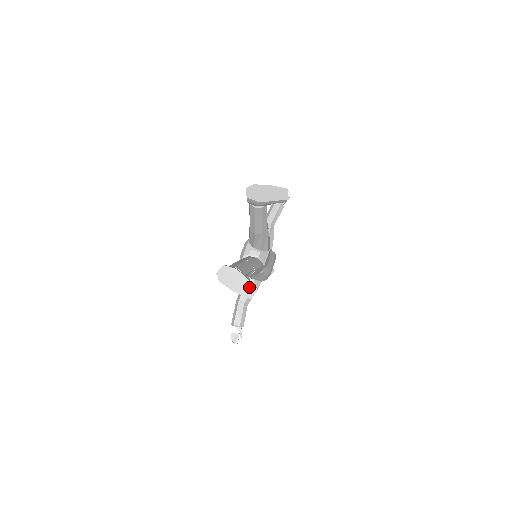
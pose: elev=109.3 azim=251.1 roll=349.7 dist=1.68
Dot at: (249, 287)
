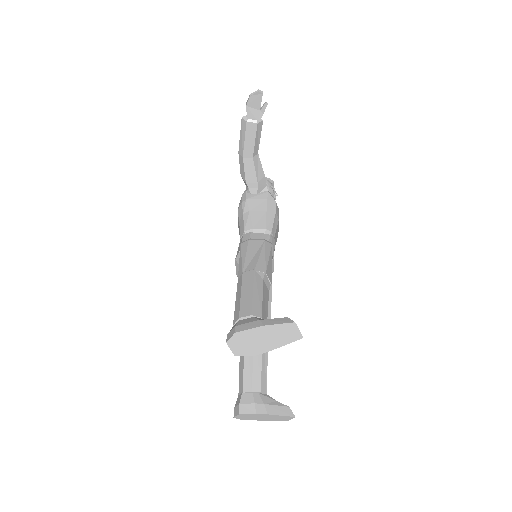
Dot at: (282, 418)
